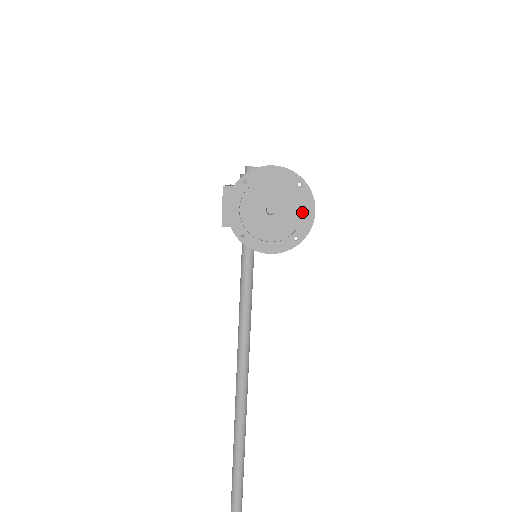
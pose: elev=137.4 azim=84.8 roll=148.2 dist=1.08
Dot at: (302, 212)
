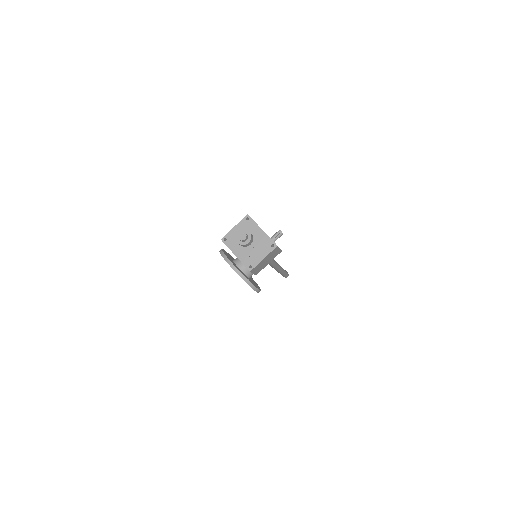
Dot at: occluded
